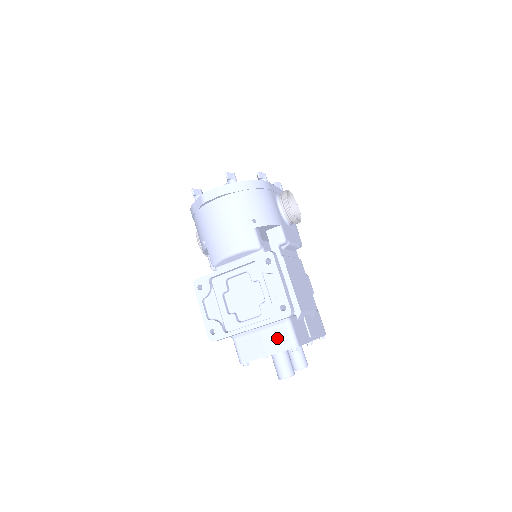
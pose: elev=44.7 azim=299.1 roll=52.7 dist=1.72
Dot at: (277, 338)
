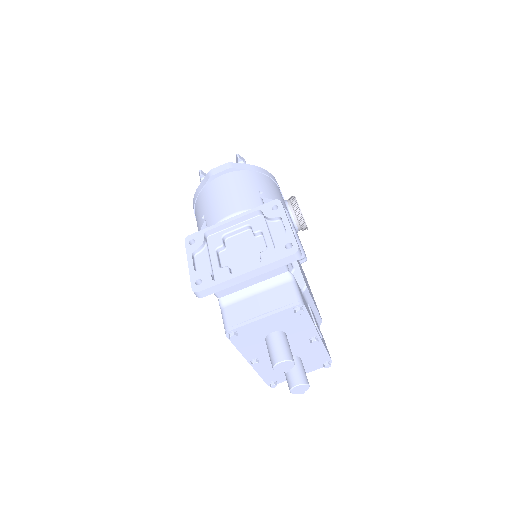
Dot at: (277, 296)
